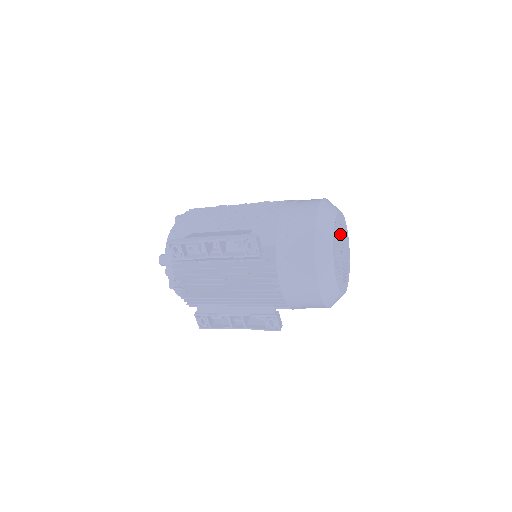
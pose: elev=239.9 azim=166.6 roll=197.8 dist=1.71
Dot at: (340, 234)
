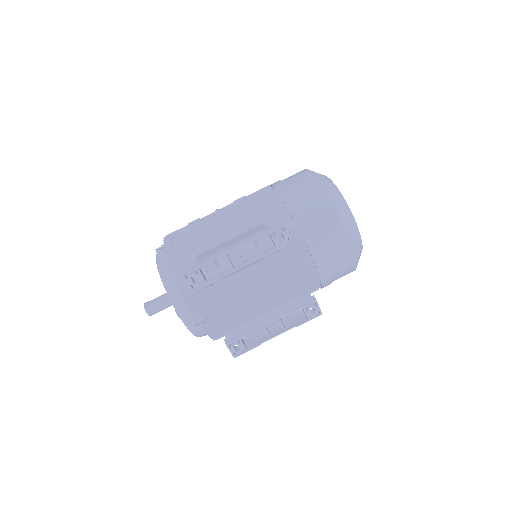
Dot at: occluded
